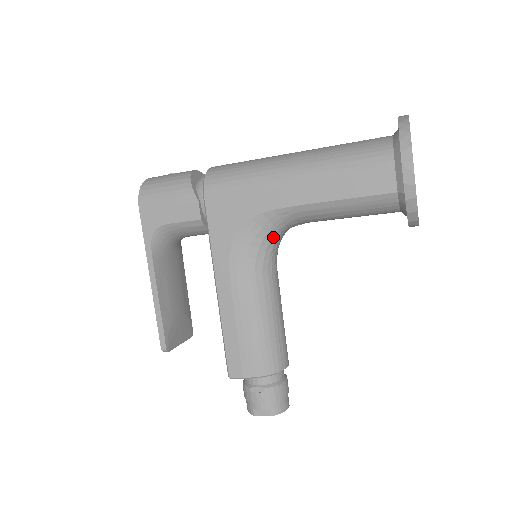
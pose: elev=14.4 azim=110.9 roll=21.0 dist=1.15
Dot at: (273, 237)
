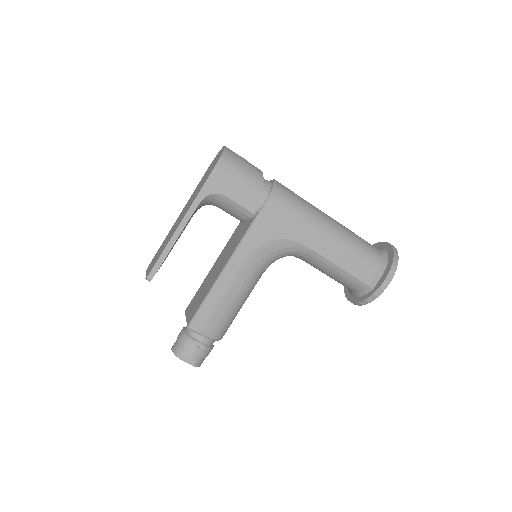
Dot at: (282, 256)
